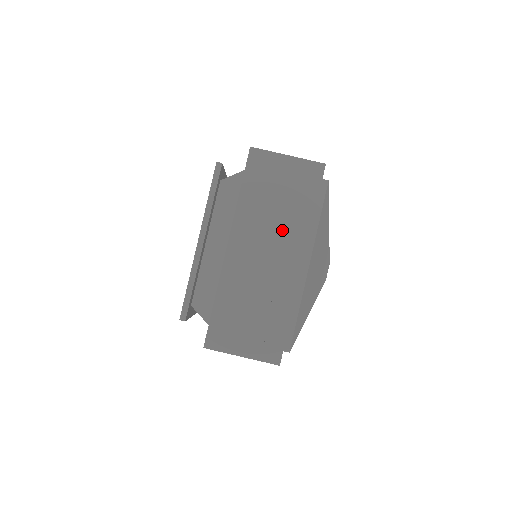
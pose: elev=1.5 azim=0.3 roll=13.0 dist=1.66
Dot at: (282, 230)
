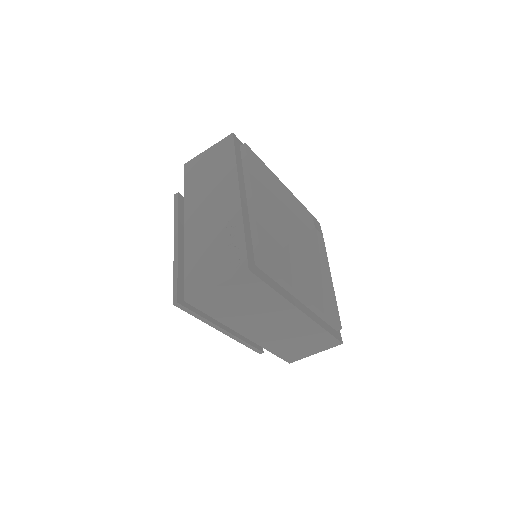
Dot at: (218, 186)
